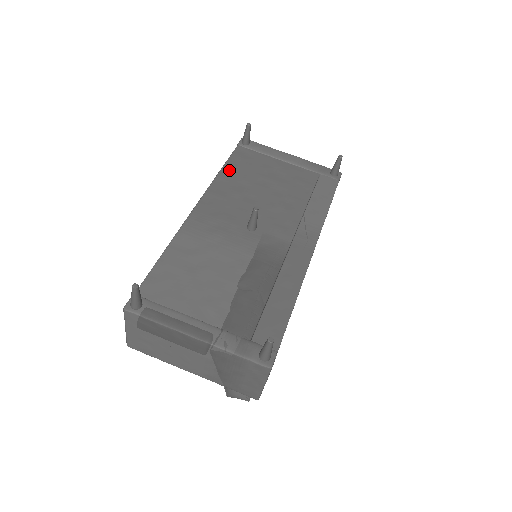
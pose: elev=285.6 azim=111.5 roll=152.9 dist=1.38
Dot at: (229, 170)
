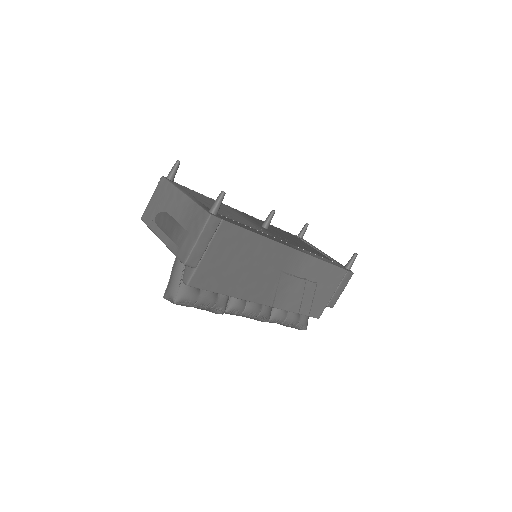
Dot at: (277, 228)
